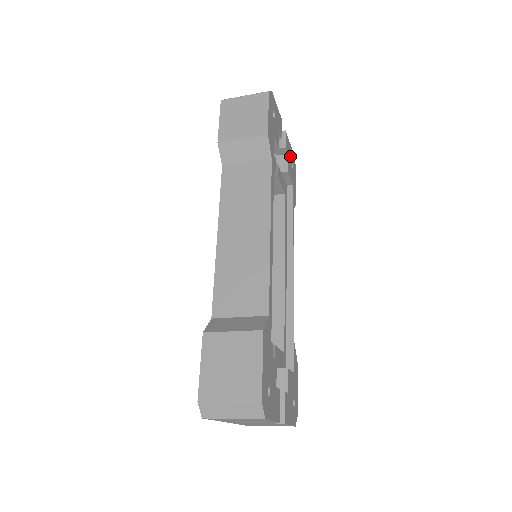
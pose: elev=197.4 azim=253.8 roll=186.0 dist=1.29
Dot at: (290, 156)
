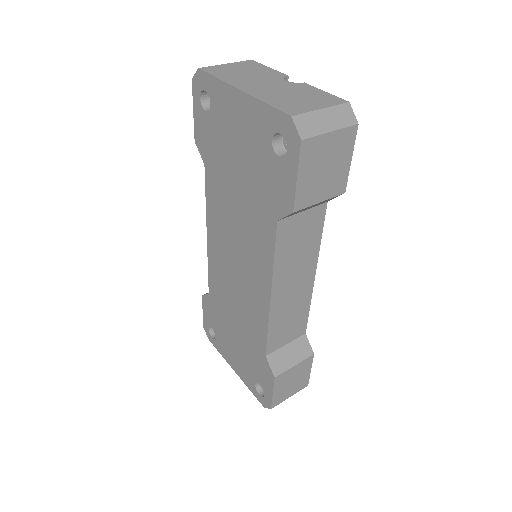
Dot at: occluded
